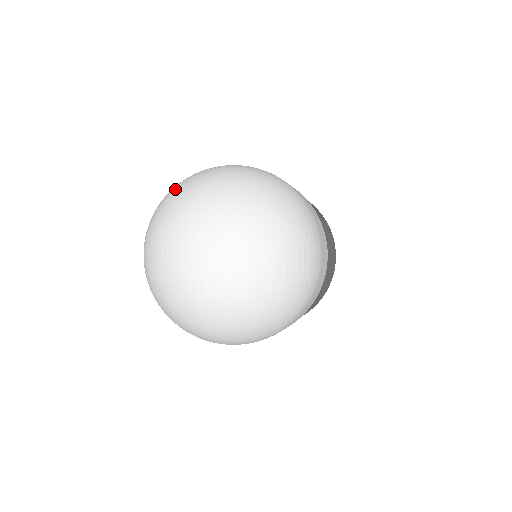
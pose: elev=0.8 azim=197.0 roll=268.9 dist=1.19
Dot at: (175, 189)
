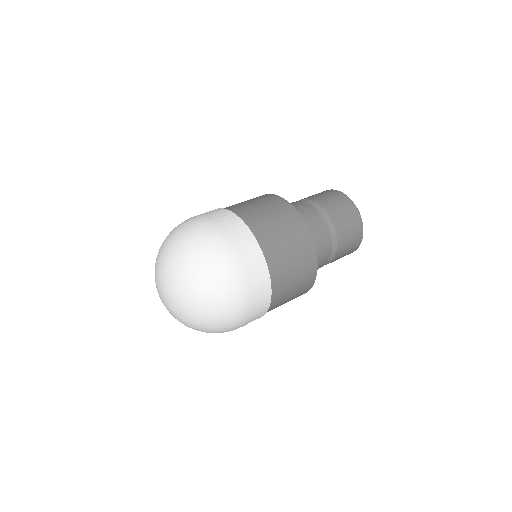
Dot at: occluded
